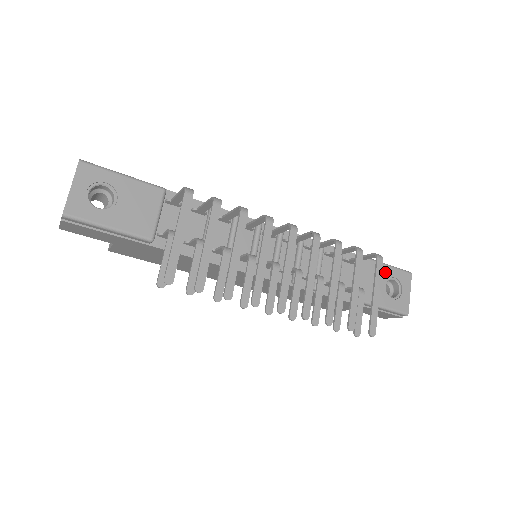
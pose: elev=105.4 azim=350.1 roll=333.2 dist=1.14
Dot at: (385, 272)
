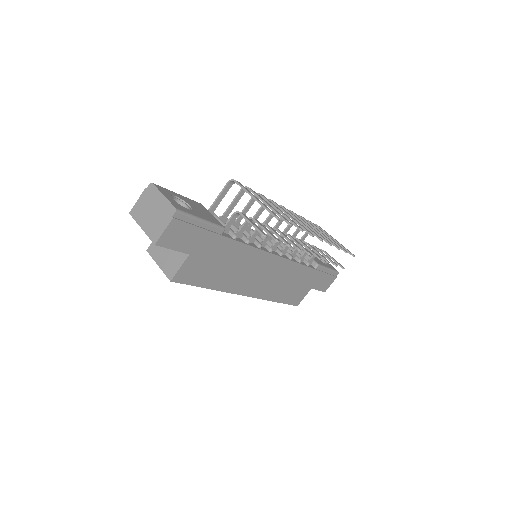
Dot at: (311, 253)
